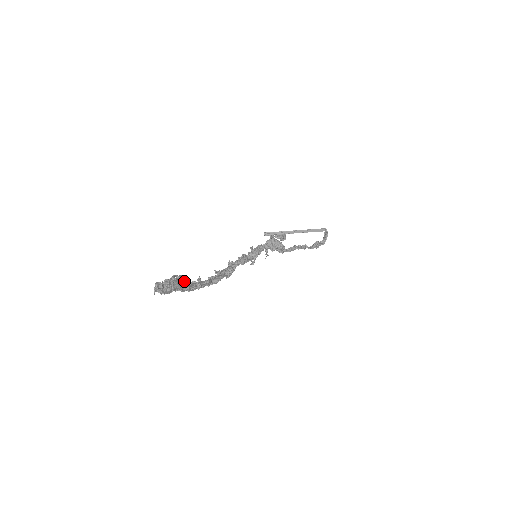
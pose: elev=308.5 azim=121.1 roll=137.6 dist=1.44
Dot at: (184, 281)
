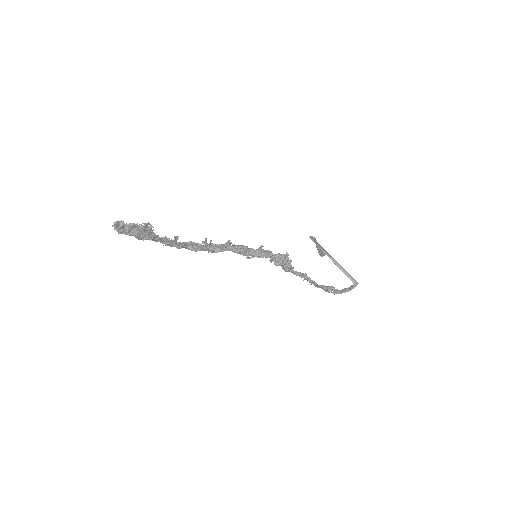
Dot at: (147, 236)
